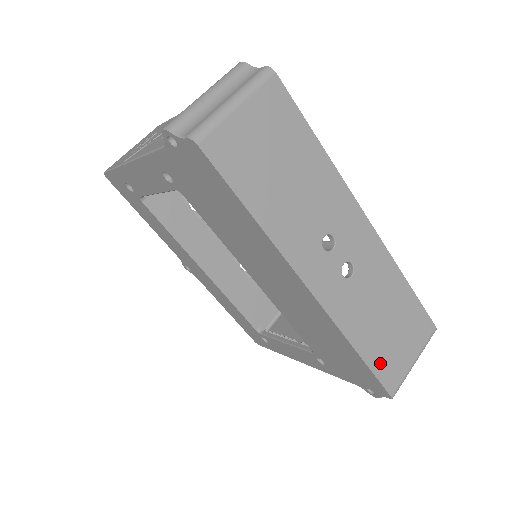
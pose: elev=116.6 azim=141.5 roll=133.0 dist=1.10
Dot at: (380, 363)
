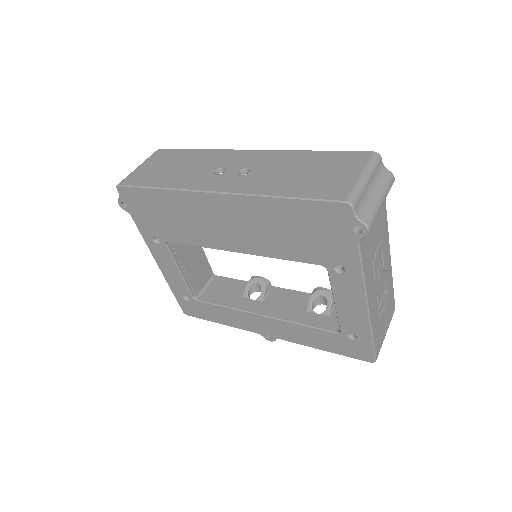
Dot at: (311, 192)
